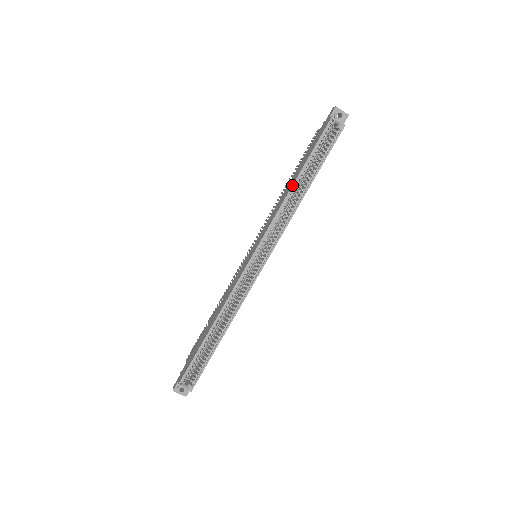
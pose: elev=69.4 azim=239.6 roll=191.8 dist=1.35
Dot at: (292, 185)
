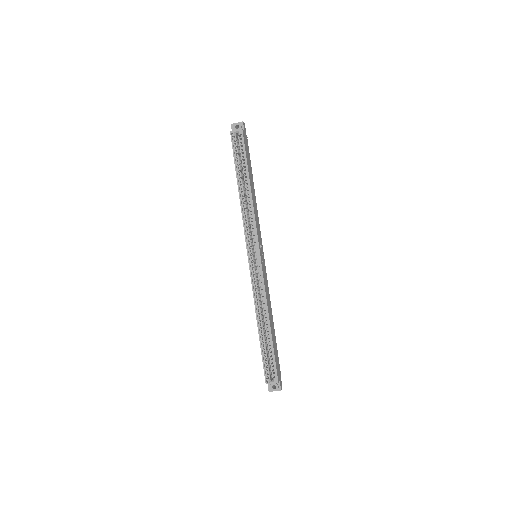
Dot at: occluded
